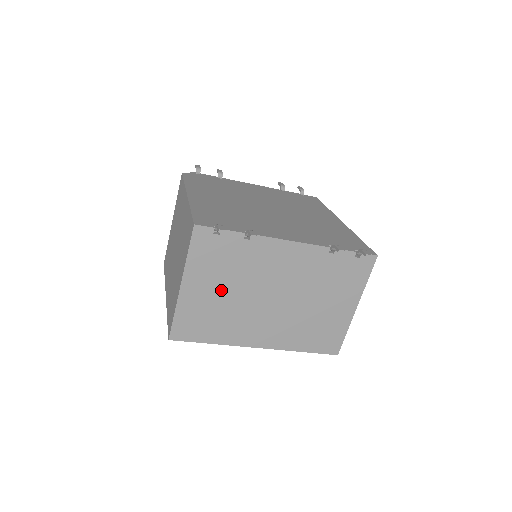
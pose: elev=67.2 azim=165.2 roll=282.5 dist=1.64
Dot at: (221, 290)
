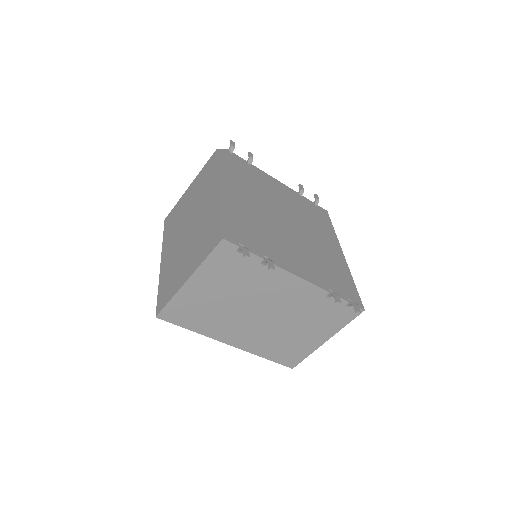
Dot at: (221, 295)
